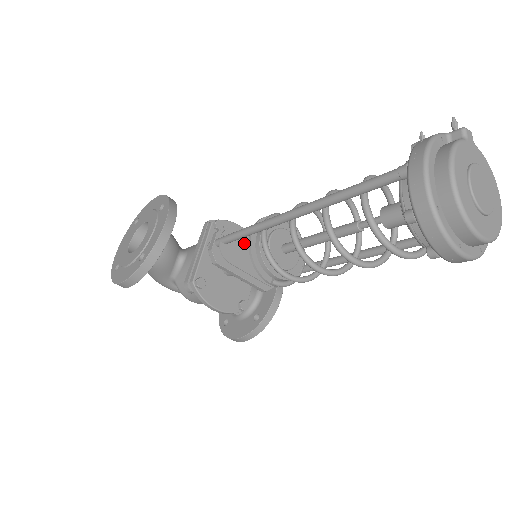
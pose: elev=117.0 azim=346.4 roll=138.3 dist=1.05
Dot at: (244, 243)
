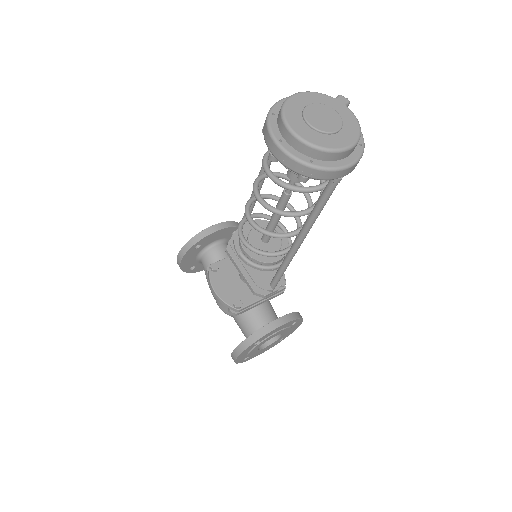
Dot at: occluded
